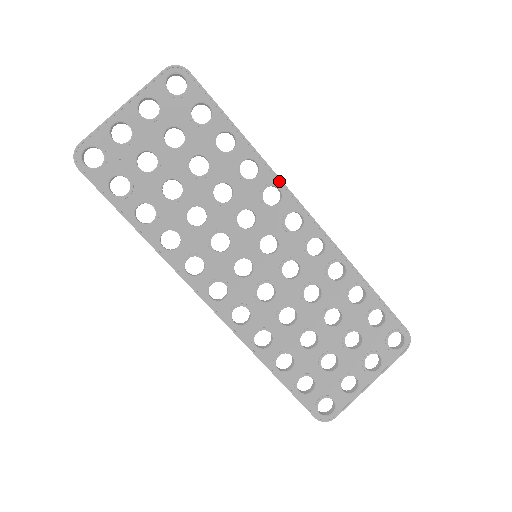
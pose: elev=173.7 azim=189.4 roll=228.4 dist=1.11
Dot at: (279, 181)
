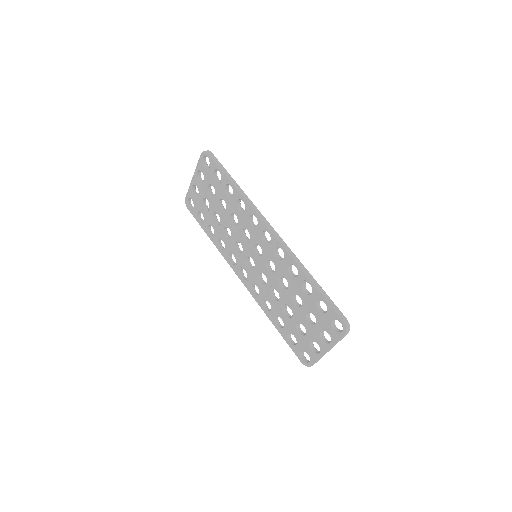
Dot at: (254, 212)
